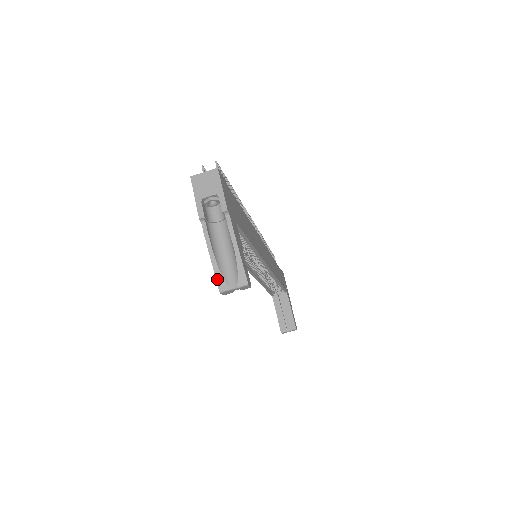
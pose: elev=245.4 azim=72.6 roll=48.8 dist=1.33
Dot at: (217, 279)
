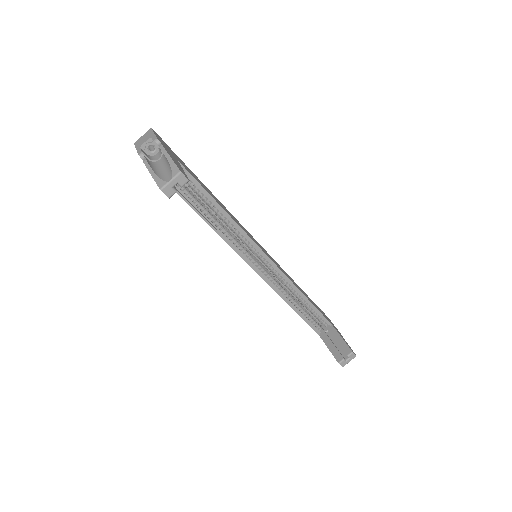
Dot at: (157, 183)
